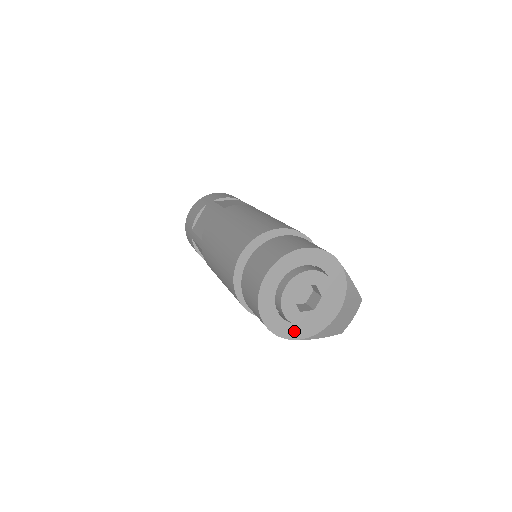
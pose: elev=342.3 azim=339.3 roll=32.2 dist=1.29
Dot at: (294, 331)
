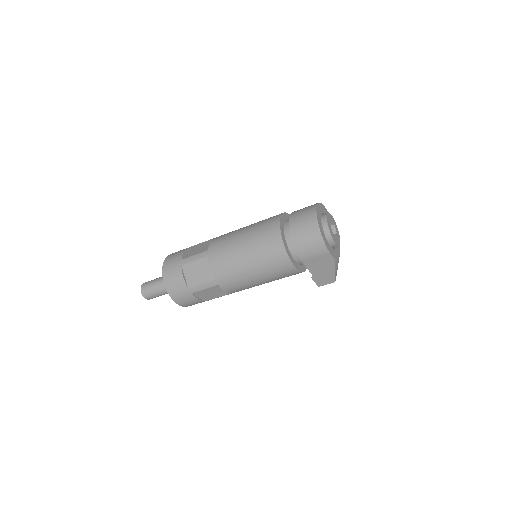
Dot at: (330, 249)
